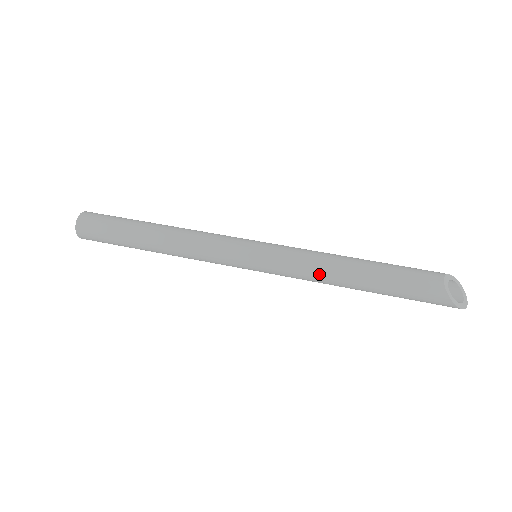
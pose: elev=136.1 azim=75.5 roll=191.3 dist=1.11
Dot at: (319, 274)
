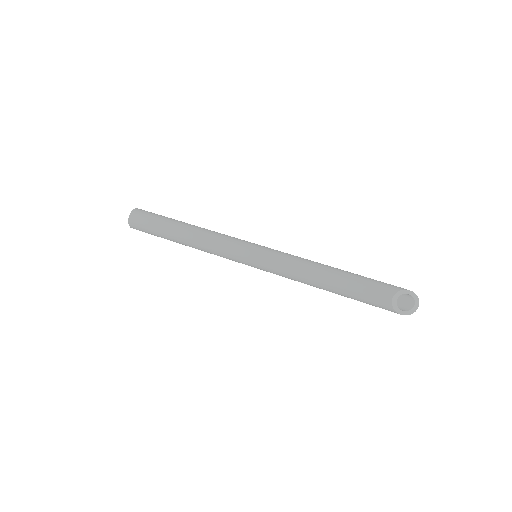
Dot at: (299, 280)
